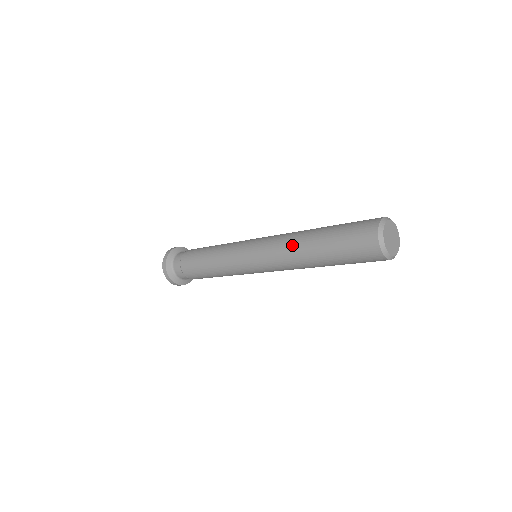
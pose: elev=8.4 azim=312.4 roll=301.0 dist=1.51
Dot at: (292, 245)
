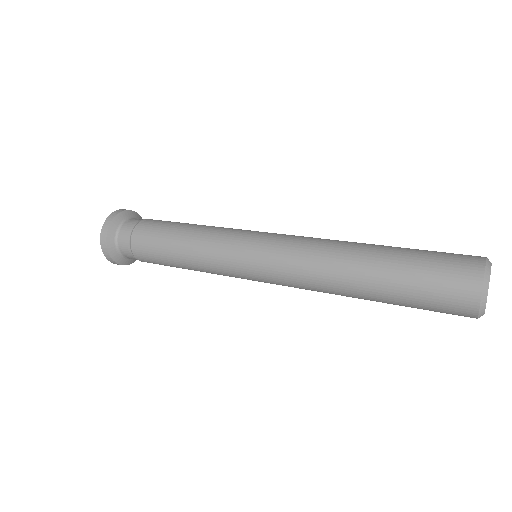
Dot at: (330, 289)
